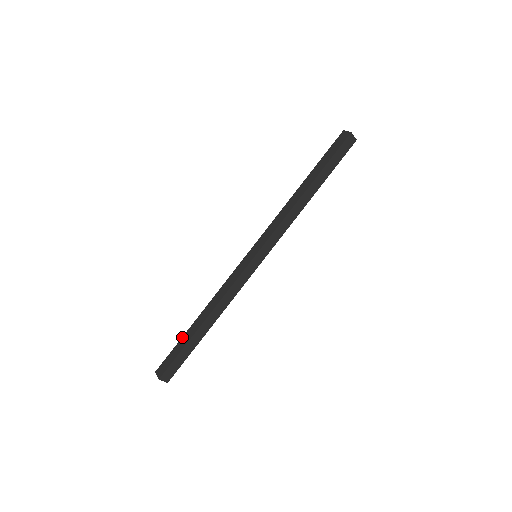
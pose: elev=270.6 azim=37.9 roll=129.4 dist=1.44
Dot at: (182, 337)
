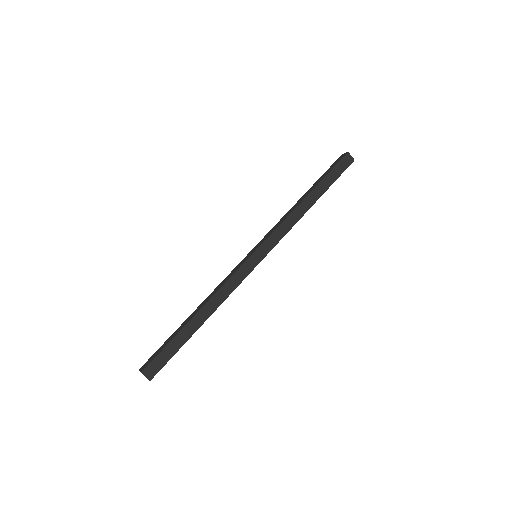
Dot at: (173, 333)
